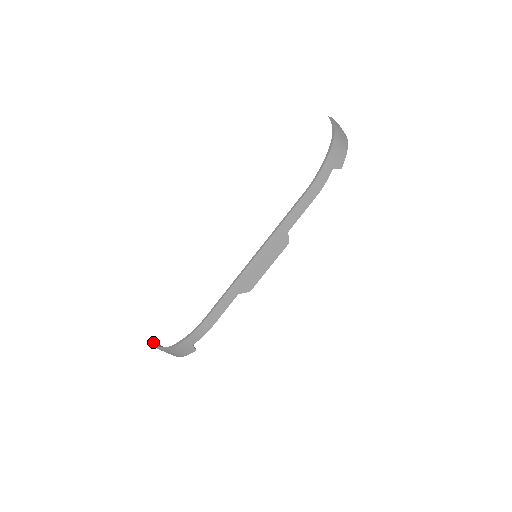
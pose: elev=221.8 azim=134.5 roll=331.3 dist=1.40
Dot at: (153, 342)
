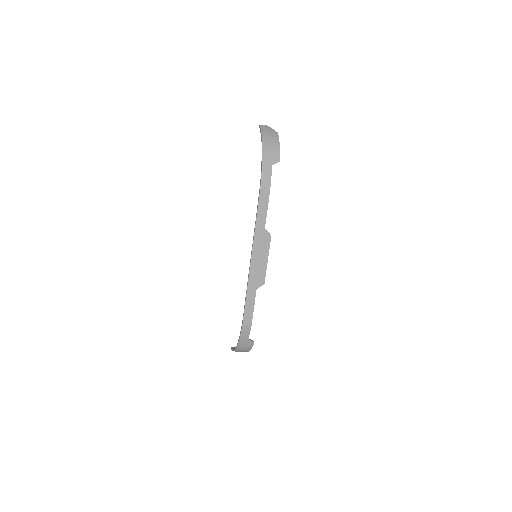
Dot at: (231, 347)
